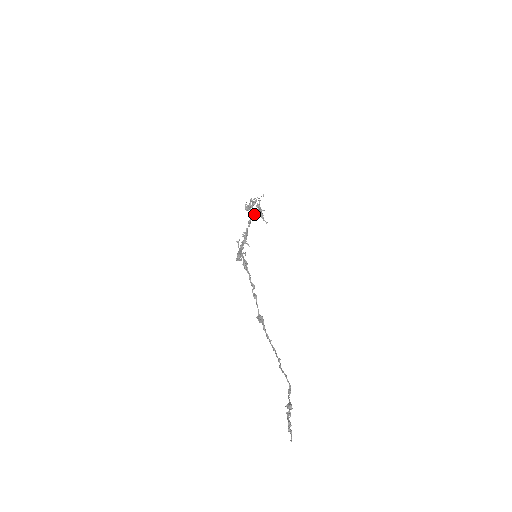
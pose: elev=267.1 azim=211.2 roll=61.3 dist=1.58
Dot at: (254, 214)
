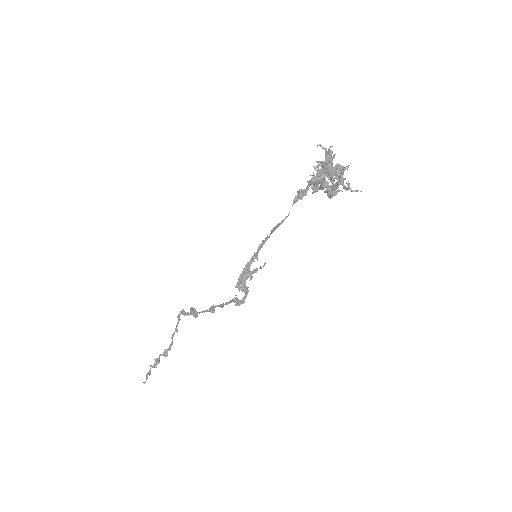
Dot at: (319, 183)
